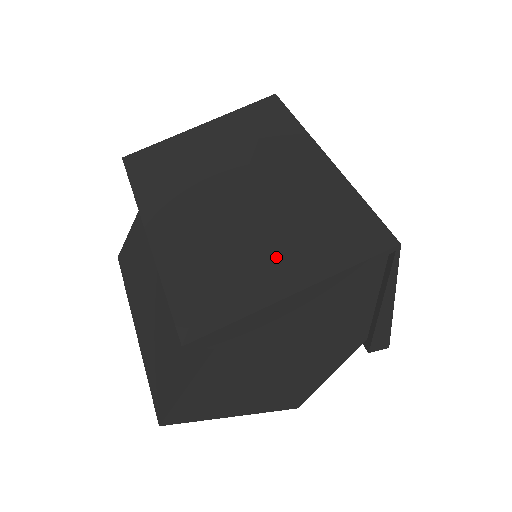
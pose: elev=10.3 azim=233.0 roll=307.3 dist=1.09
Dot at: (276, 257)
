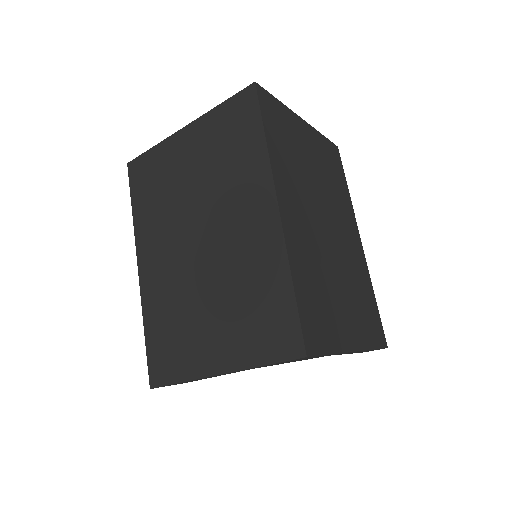
Dot at: (214, 330)
